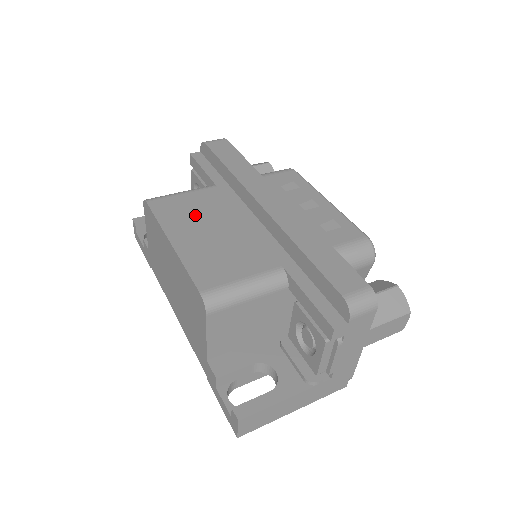
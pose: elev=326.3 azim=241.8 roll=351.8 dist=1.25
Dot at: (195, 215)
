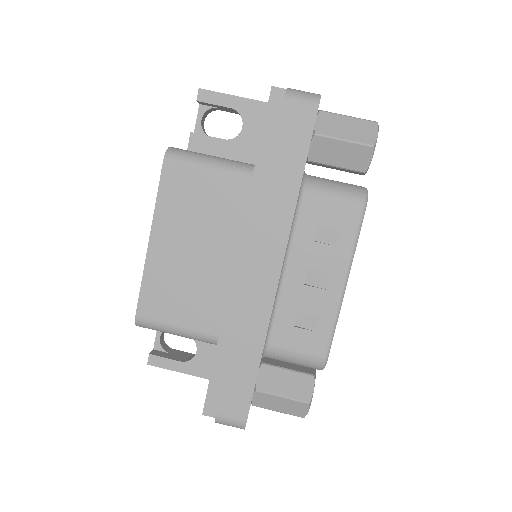
Dot at: (195, 217)
